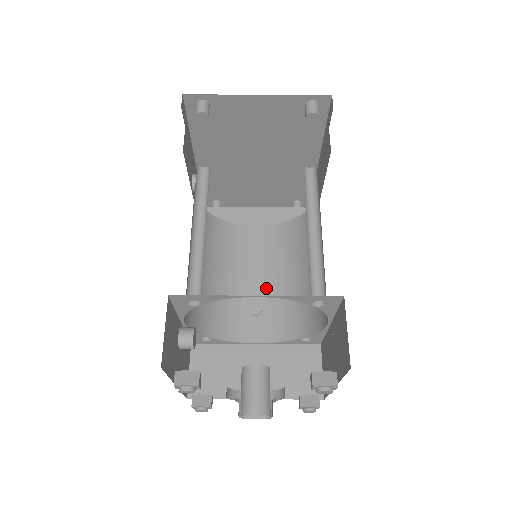
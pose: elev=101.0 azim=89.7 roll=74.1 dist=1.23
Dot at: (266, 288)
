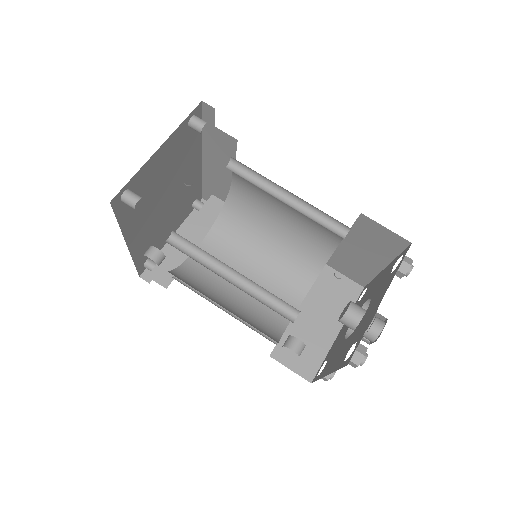
Dot at: (260, 272)
